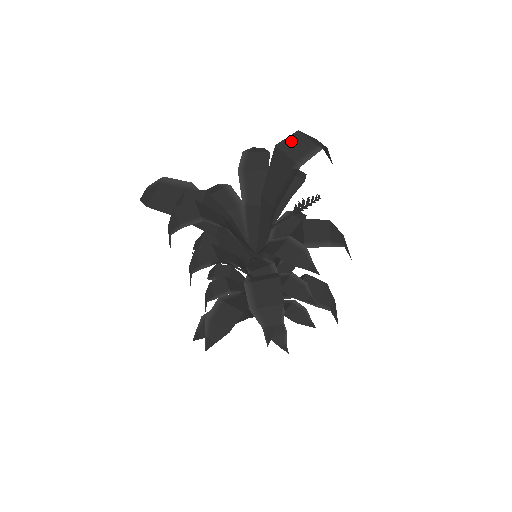
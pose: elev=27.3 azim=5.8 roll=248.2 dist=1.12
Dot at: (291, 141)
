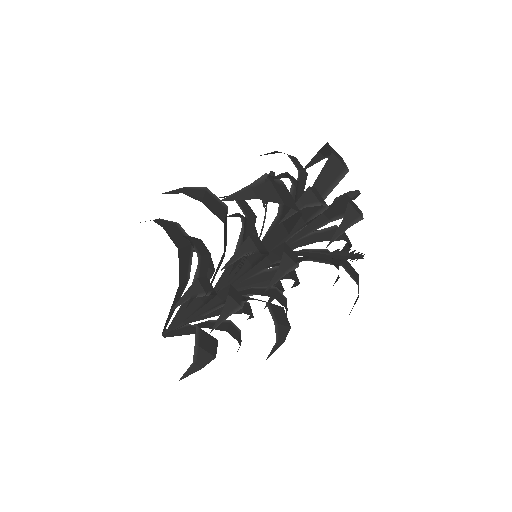
Dot at: (333, 150)
